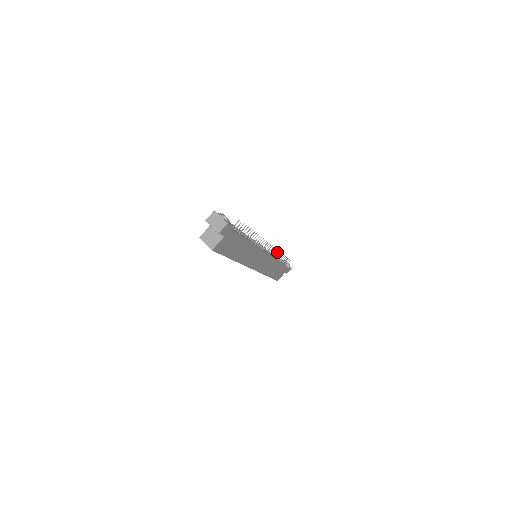
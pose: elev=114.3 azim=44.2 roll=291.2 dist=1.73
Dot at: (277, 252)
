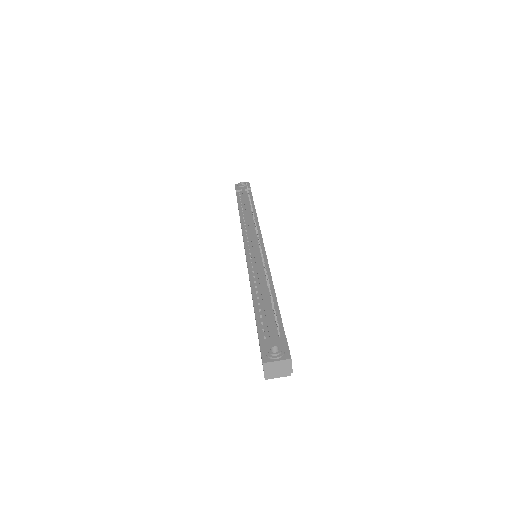
Dot at: (253, 216)
